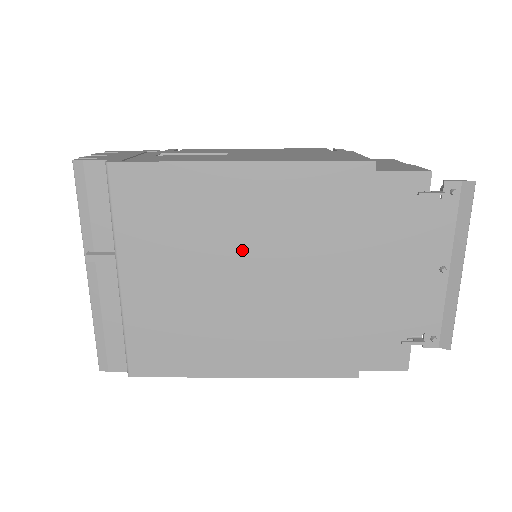
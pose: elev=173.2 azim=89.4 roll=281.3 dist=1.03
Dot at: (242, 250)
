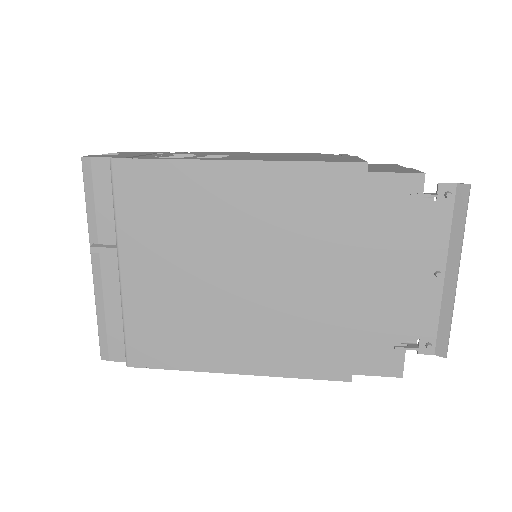
Dot at: (236, 247)
